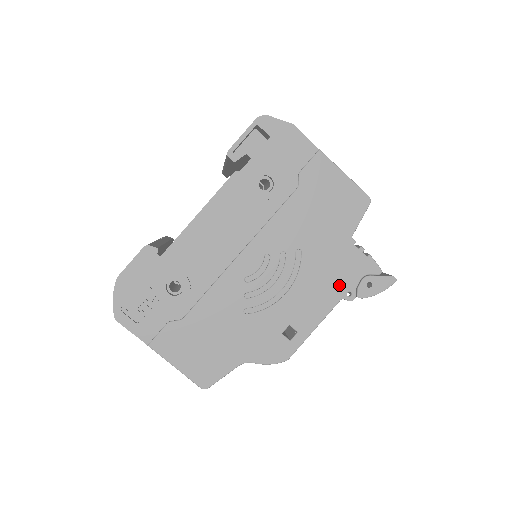
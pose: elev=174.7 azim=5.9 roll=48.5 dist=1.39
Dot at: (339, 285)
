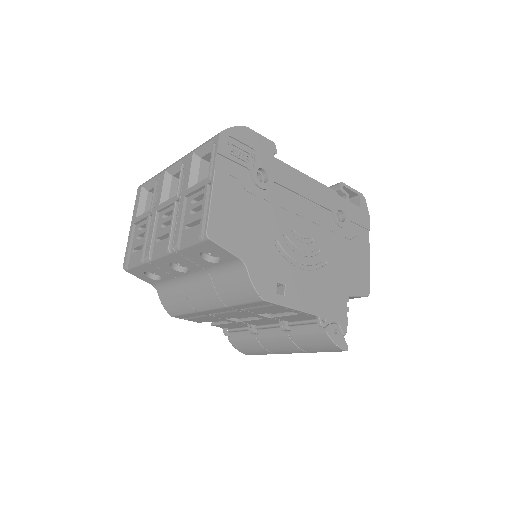
Dot at: (324, 307)
